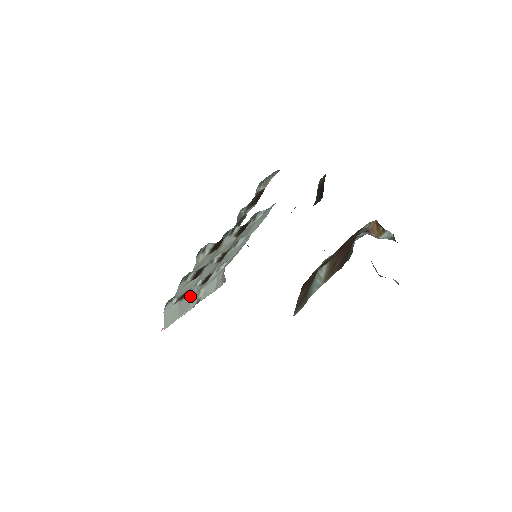
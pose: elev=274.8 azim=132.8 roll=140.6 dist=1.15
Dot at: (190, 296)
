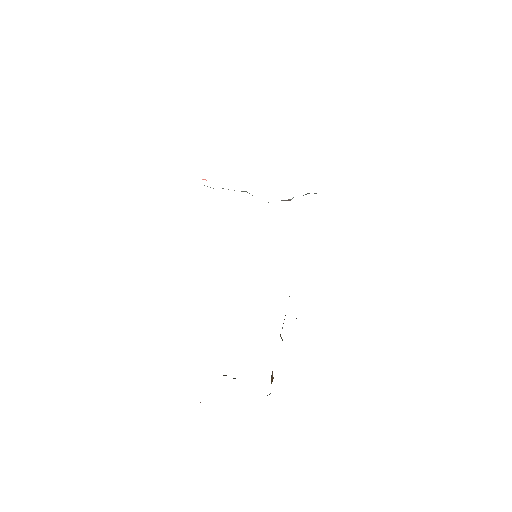
Dot at: occluded
